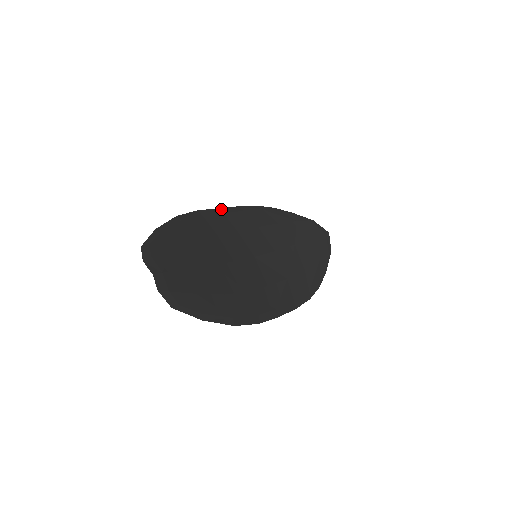
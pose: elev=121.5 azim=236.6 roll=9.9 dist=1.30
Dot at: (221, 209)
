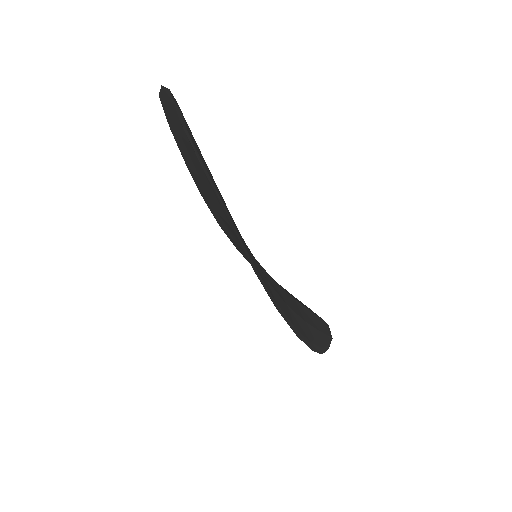
Dot at: occluded
